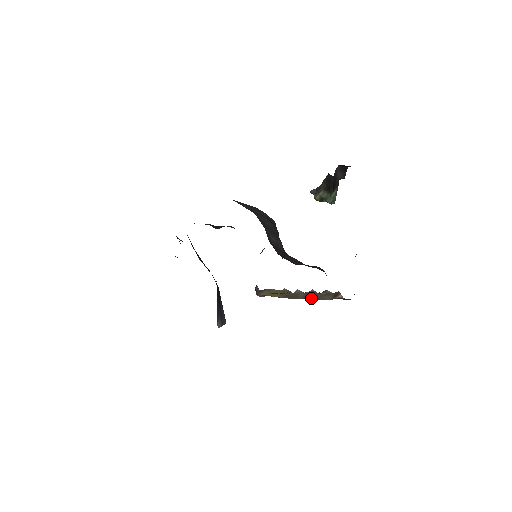
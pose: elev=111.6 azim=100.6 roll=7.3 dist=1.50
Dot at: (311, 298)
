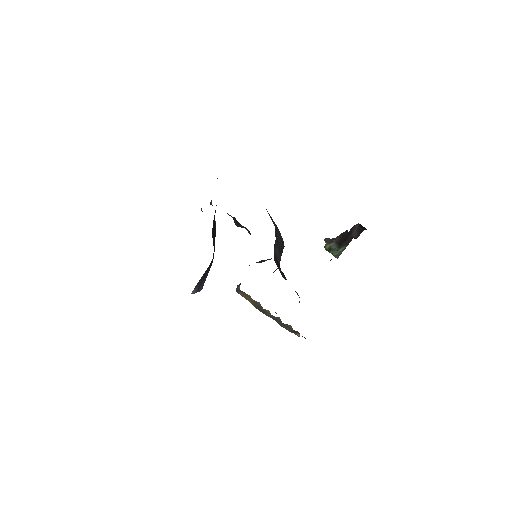
Dot at: (275, 319)
